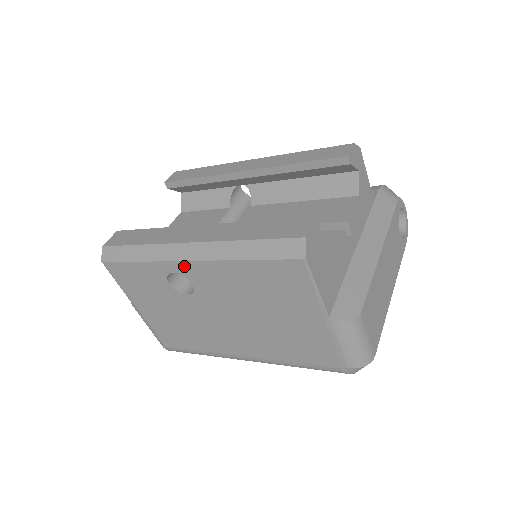
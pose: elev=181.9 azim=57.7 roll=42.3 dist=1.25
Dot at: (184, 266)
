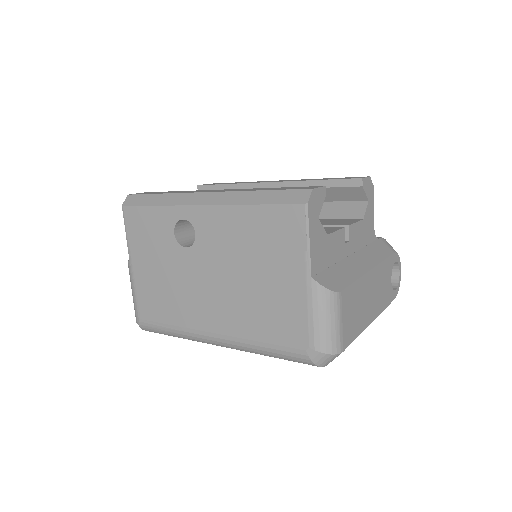
Dot at: (196, 211)
